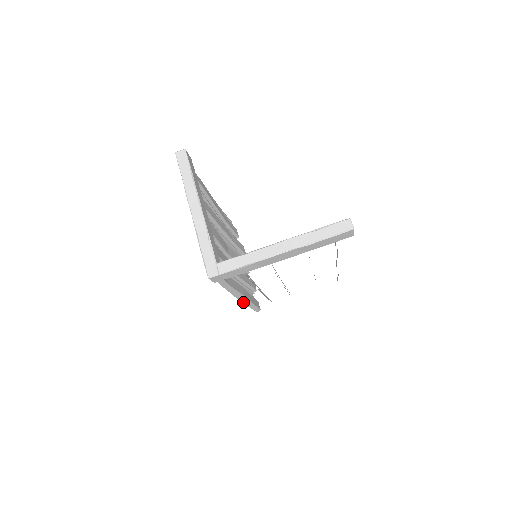
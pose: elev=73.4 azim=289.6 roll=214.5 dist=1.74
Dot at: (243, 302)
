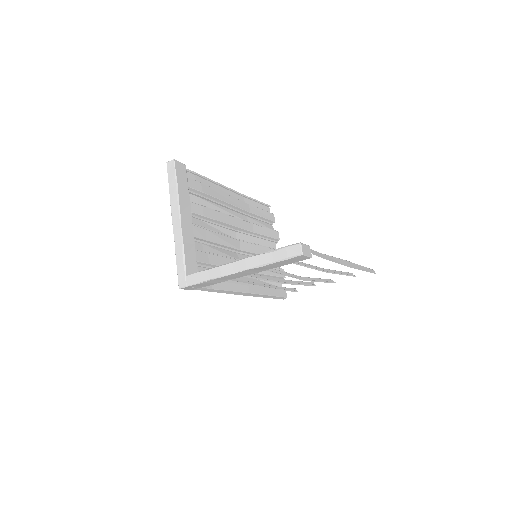
Dot at: occluded
